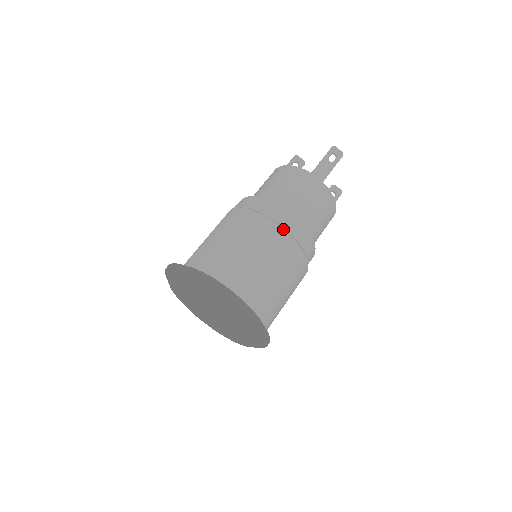
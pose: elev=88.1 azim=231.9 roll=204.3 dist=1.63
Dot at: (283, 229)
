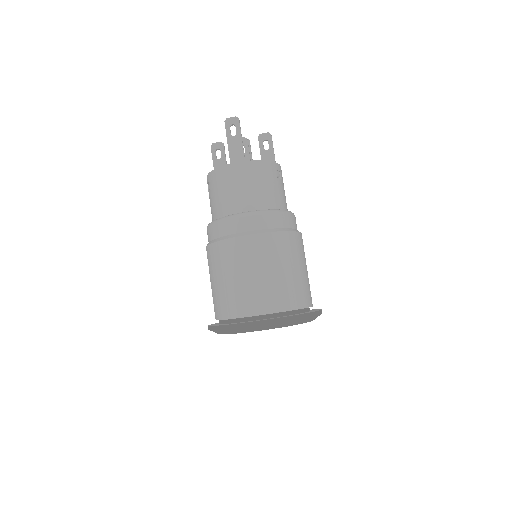
Dot at: (249, 235)
